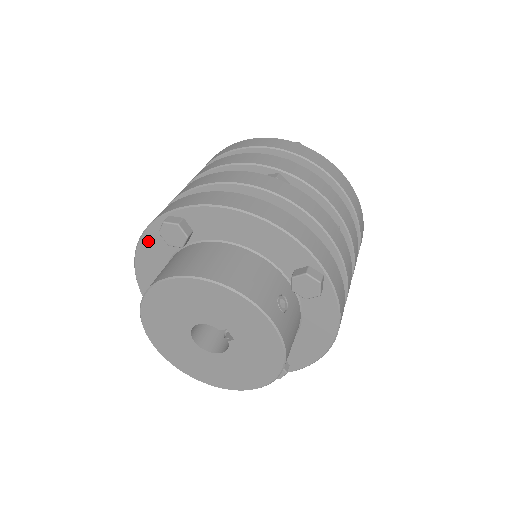
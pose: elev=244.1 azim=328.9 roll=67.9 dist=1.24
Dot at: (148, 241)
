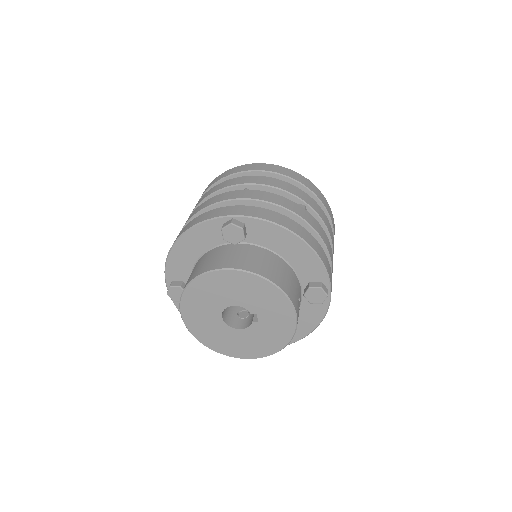
Dot at: (201, 230)
